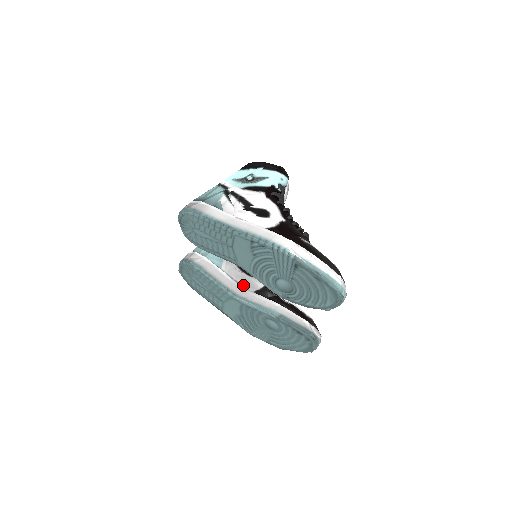
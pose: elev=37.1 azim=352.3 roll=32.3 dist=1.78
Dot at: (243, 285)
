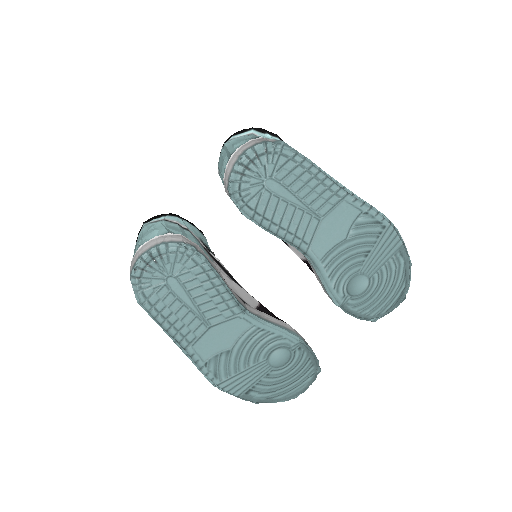
Dot at: (242, 298)
